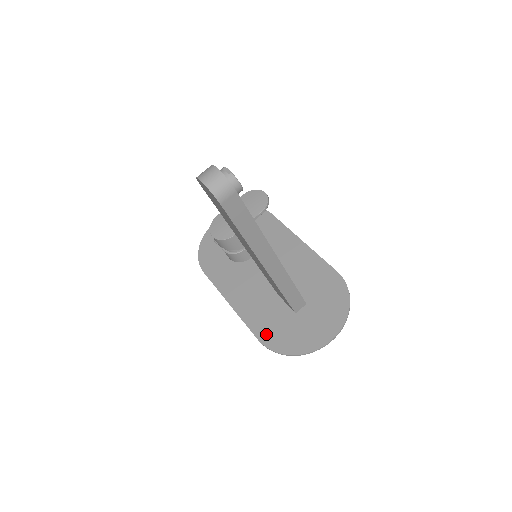
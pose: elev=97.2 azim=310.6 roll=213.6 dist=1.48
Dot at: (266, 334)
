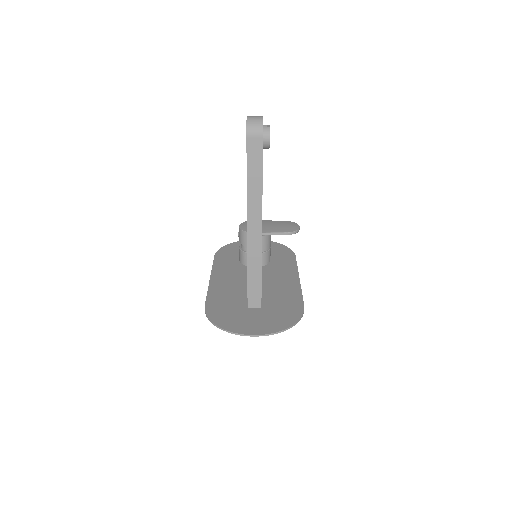
Dot at: (214, 305)
